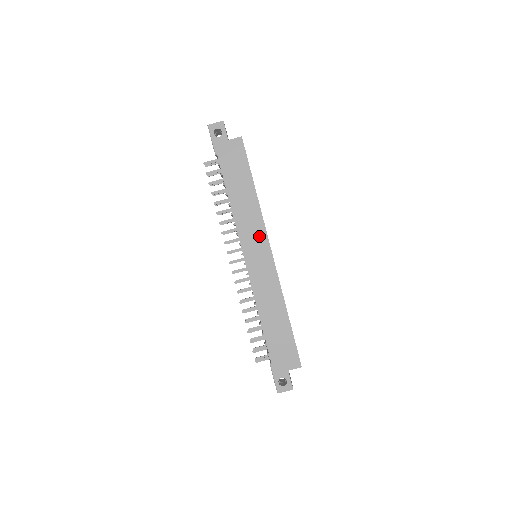
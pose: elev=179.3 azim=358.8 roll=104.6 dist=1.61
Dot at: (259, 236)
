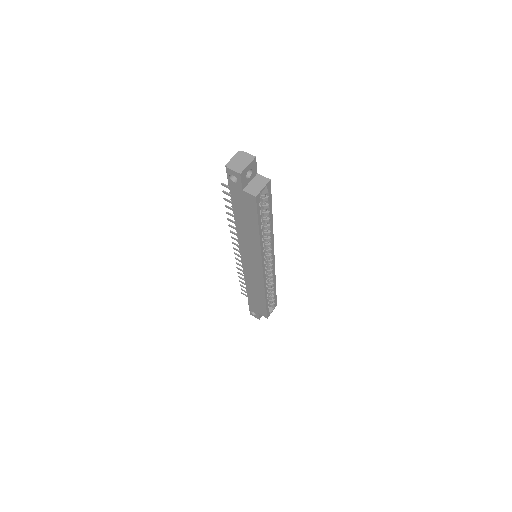
Dot at: (255, 257)
